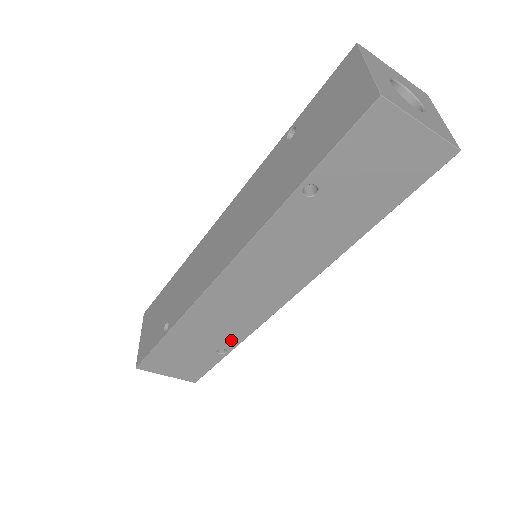
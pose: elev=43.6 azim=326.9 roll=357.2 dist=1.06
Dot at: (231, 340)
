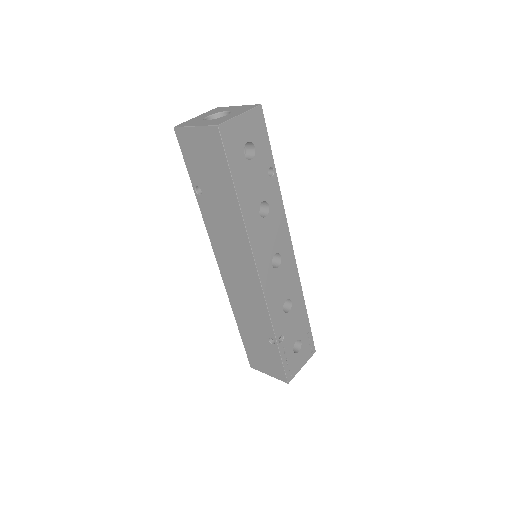
Dot at: (267, 327)
